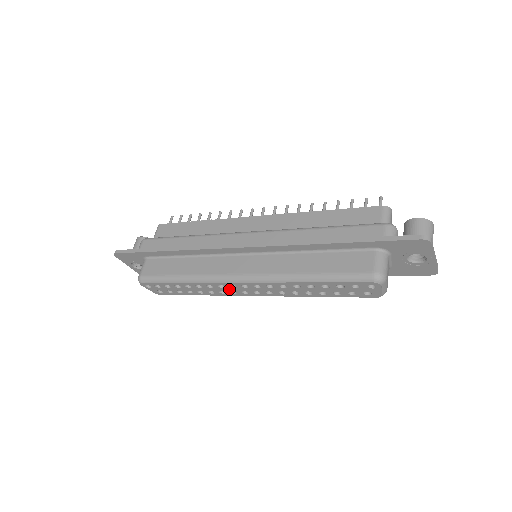
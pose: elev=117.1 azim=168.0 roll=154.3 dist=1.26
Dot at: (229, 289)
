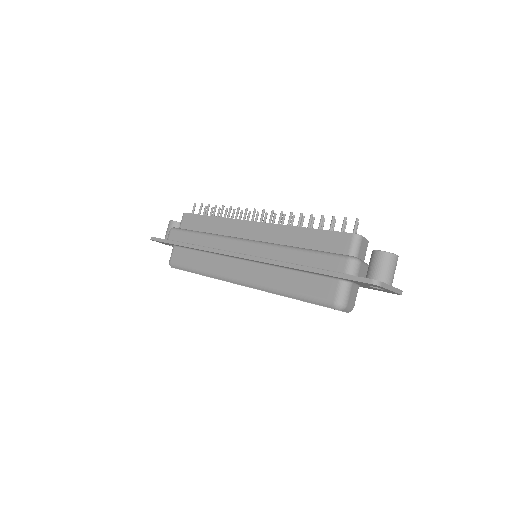
Dot at: occluded
